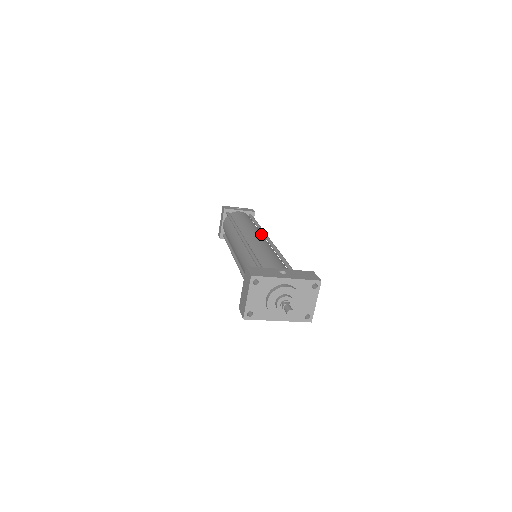
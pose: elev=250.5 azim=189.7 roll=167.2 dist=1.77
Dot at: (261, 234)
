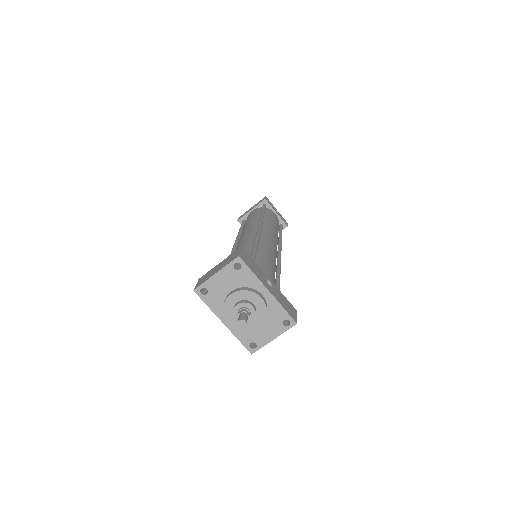
Dot at: occluded
